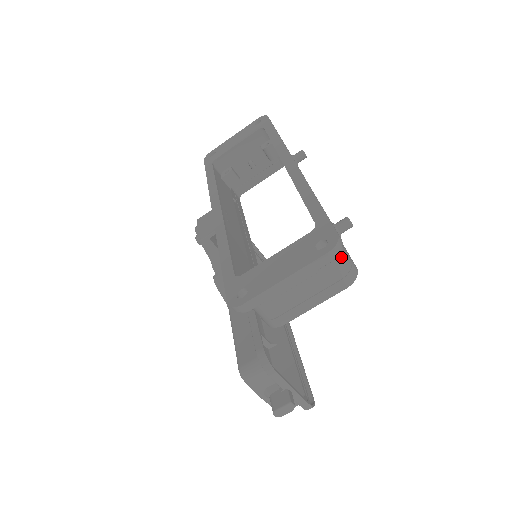
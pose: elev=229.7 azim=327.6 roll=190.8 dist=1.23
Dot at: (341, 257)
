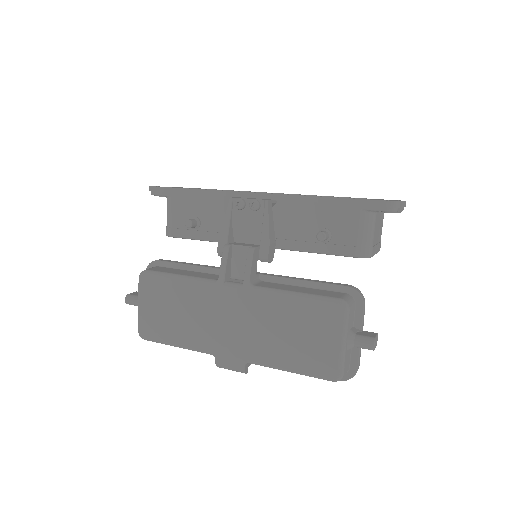
Dot at: occluded
